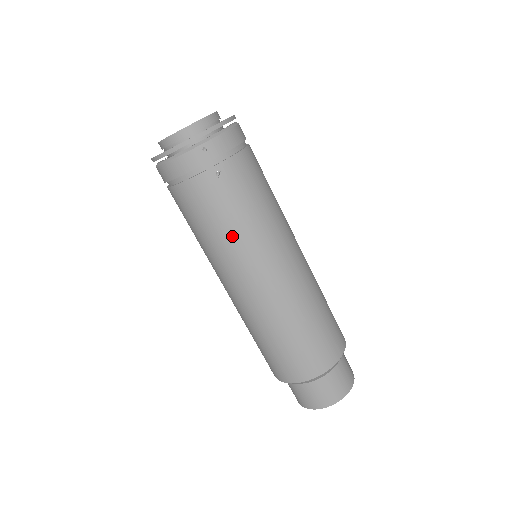
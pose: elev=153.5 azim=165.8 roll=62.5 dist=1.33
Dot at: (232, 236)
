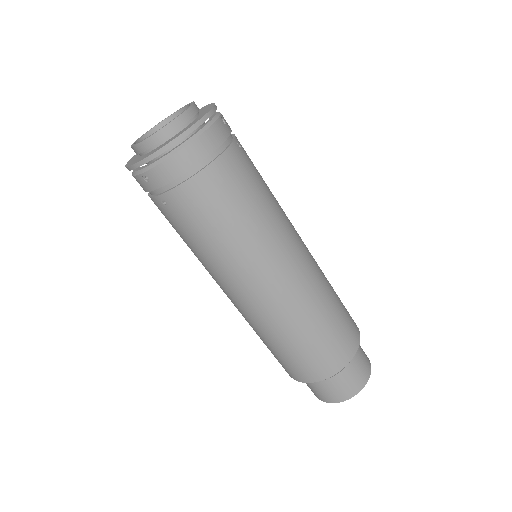
Dot at: (271, 209)
